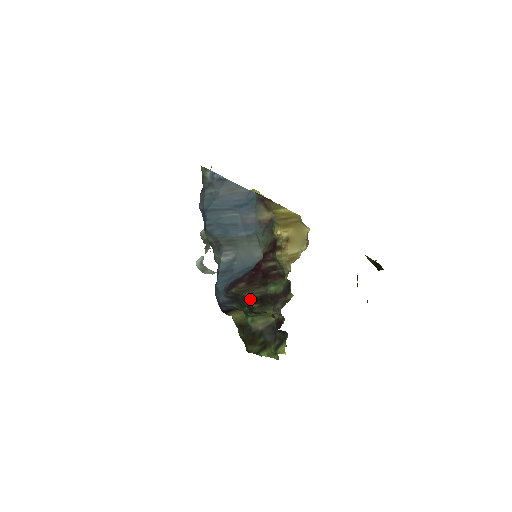
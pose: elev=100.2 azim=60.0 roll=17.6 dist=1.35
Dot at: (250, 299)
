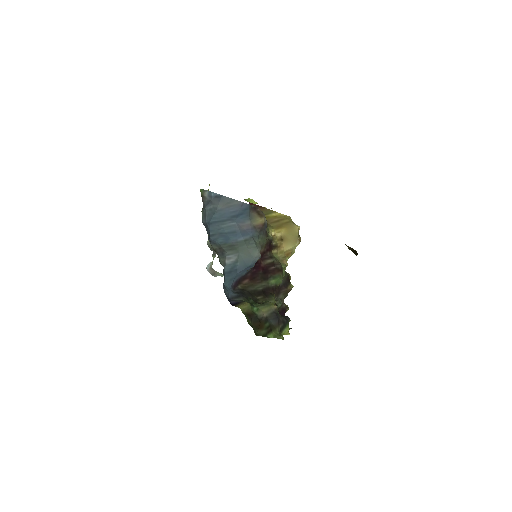
Dot at: (254, 292)
